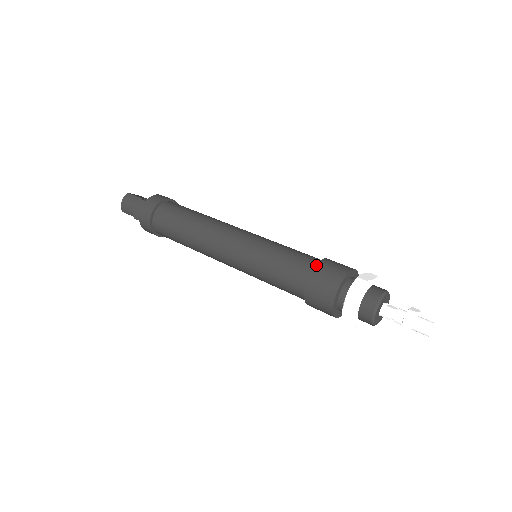
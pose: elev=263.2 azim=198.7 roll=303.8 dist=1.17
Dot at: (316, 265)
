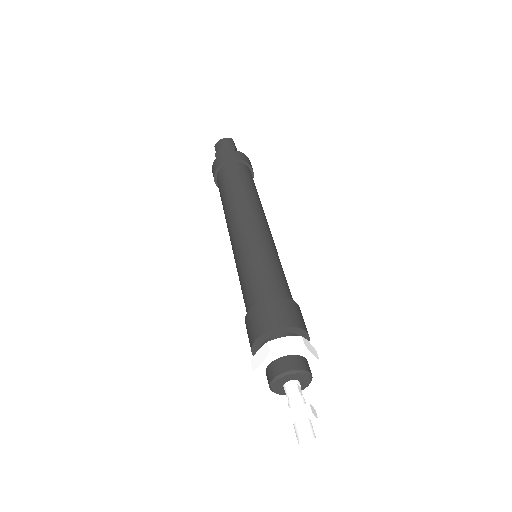
Dot at: (285, 297)
